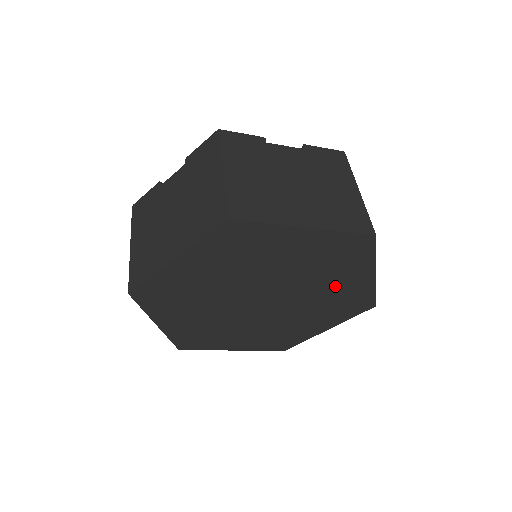
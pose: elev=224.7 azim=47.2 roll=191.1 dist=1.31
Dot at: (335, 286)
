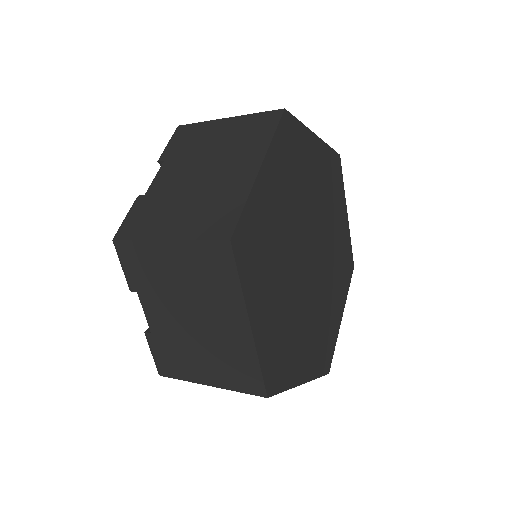
Dot at: (315, 179)
